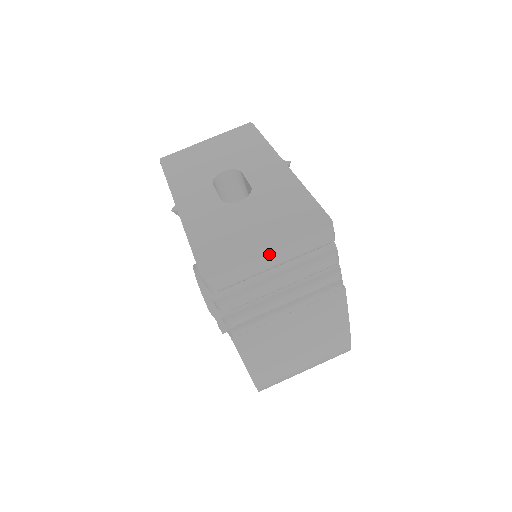
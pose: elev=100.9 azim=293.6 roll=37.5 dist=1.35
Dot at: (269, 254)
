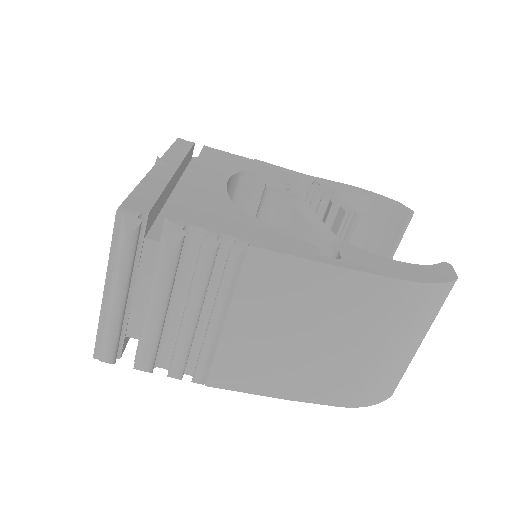
Dot at: (109, 294)
